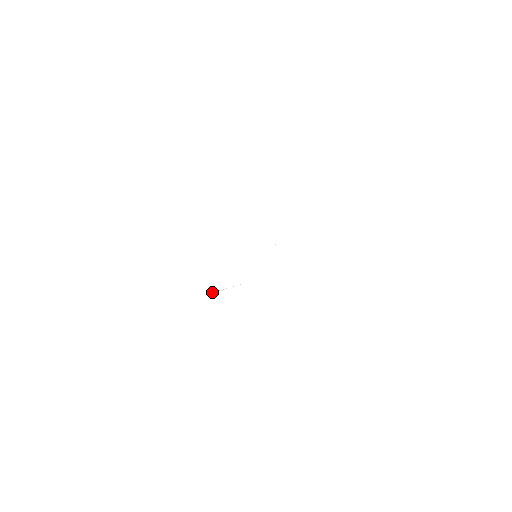
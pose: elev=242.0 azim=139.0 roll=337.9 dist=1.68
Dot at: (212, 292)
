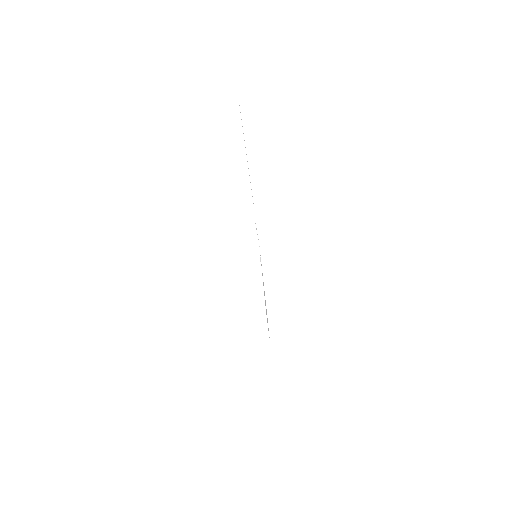
Dot at: occluded
